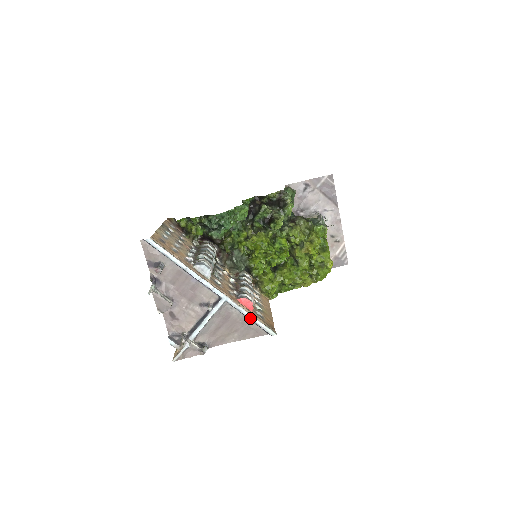
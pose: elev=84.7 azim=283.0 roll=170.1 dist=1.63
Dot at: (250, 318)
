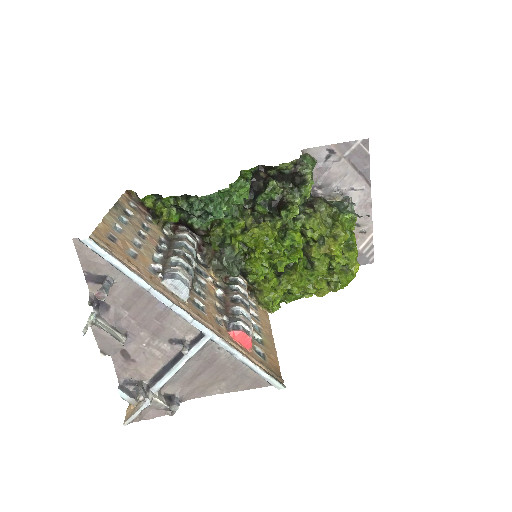
Dot at: (247, 364)
